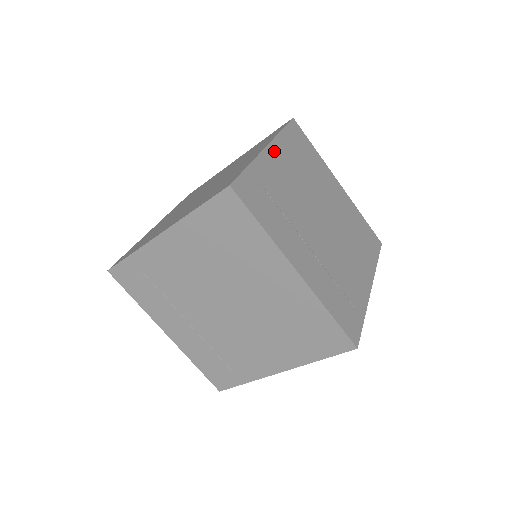
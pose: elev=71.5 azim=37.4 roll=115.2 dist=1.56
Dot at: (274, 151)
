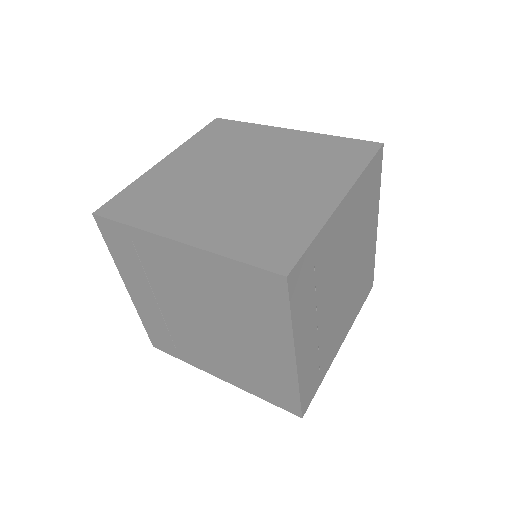
Dot at: (346, 204)
